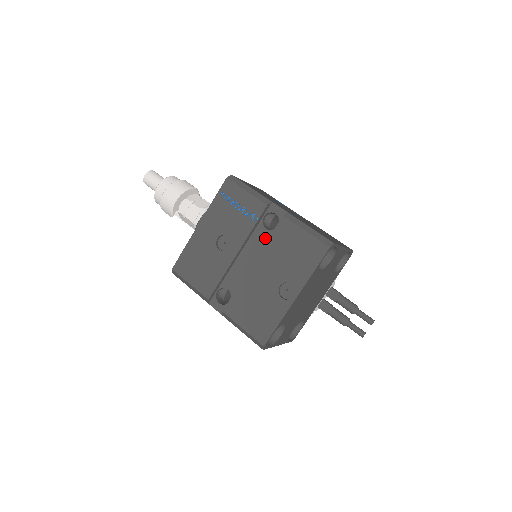
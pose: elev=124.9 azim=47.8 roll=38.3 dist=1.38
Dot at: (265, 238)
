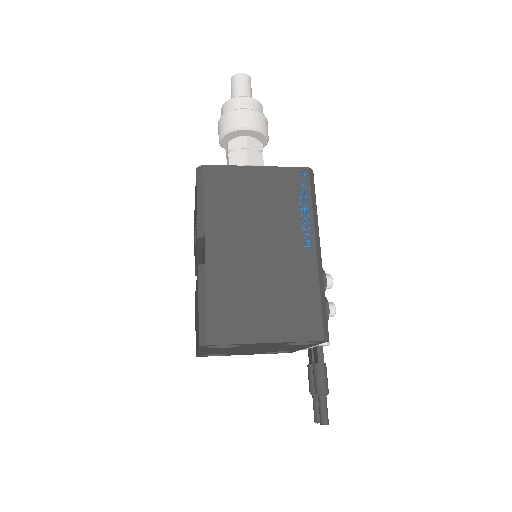
Dot at: occluded
